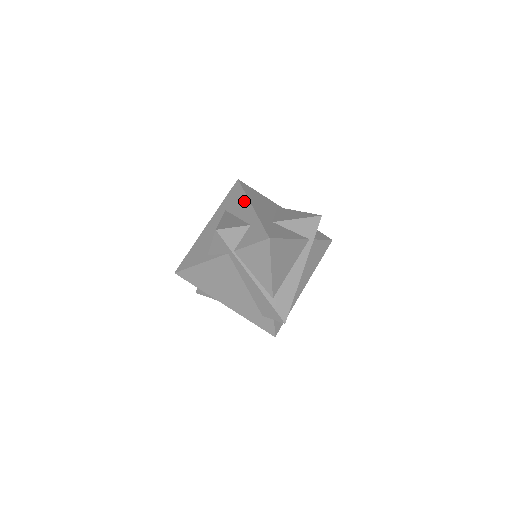
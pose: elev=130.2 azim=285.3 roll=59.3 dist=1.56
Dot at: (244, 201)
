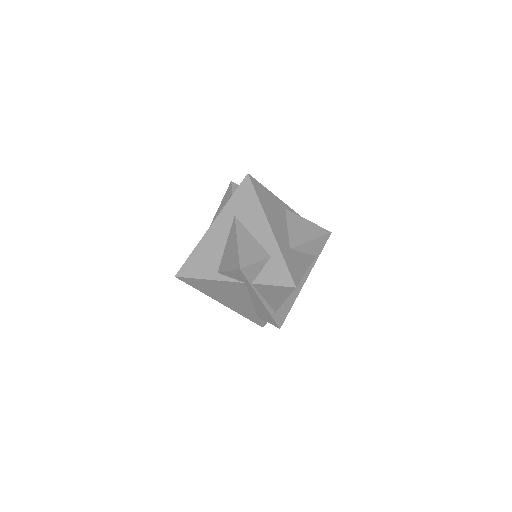
Dot at: (260, 215)
